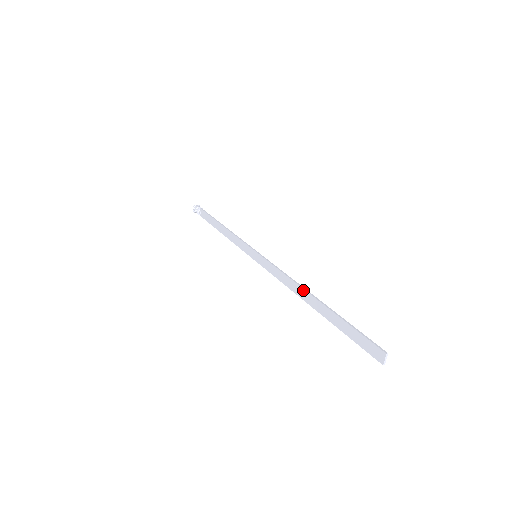
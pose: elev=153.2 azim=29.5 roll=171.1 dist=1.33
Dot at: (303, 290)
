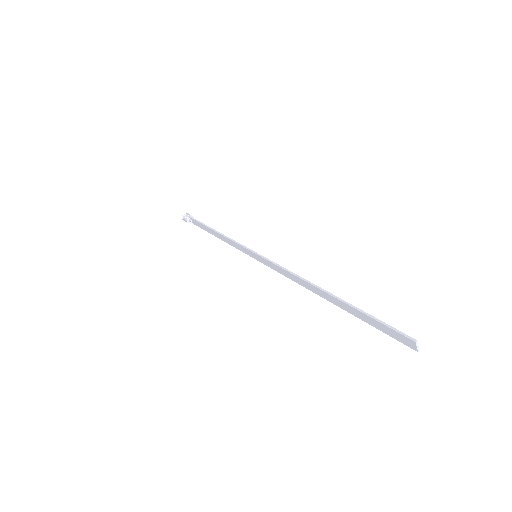
Dot at: (311, 286)
